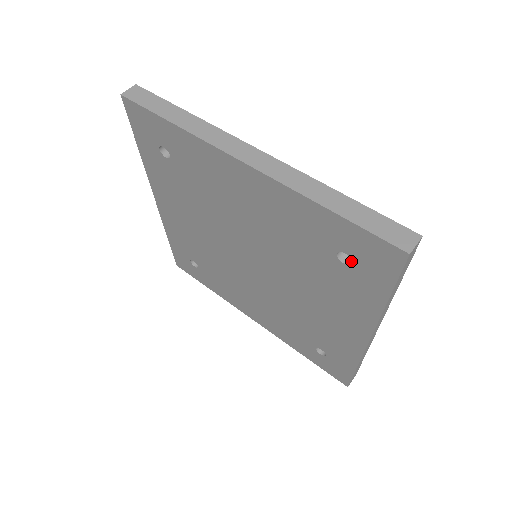
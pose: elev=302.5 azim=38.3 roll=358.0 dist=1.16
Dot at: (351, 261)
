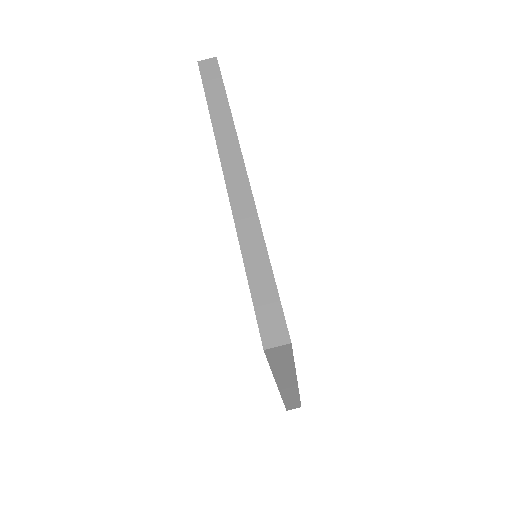
Dot at: occluded
